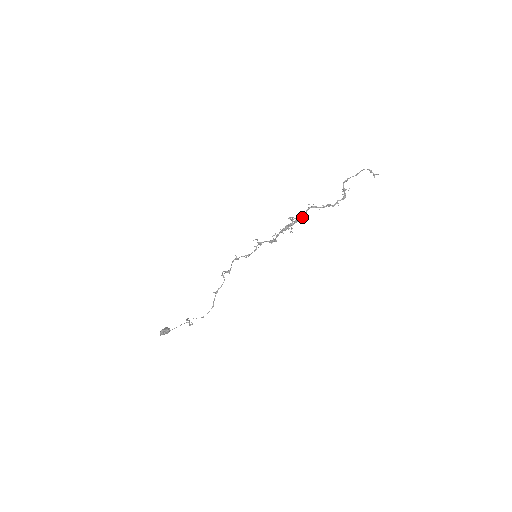
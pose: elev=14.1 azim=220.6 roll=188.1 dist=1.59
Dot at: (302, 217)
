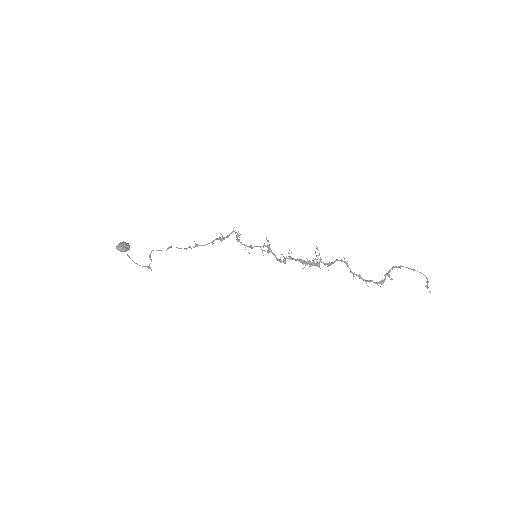
Dot at: (327, 263)
